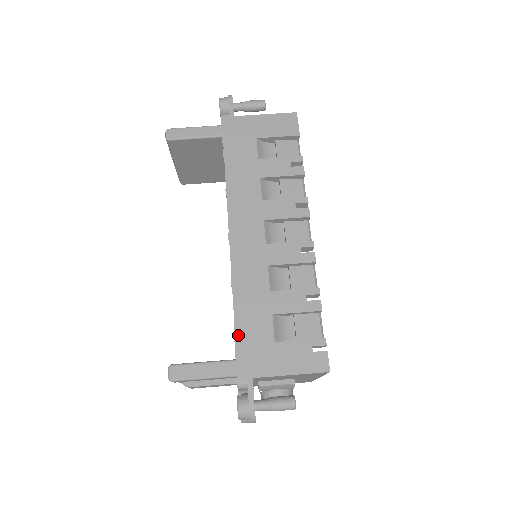
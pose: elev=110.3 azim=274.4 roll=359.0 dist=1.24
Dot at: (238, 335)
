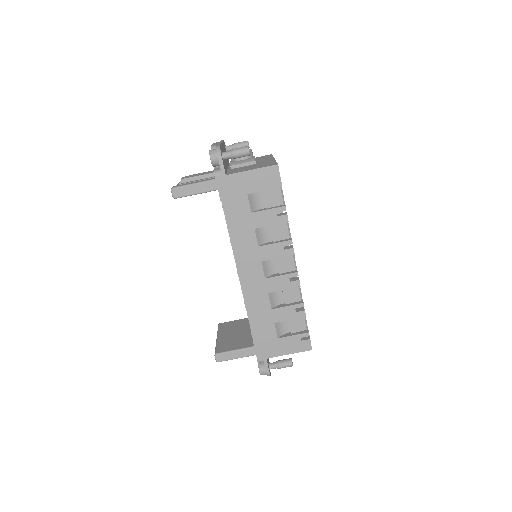
Dot at: (254, 337)
